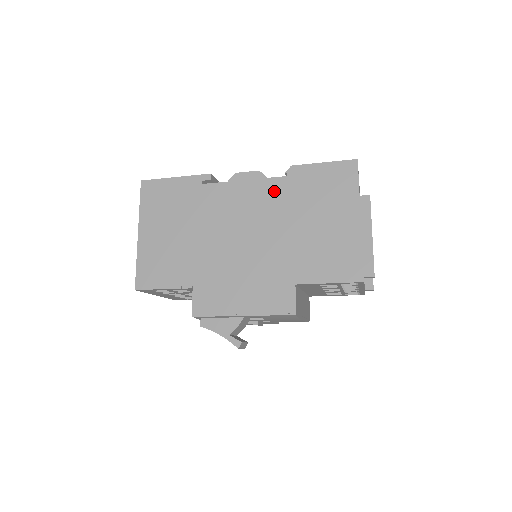
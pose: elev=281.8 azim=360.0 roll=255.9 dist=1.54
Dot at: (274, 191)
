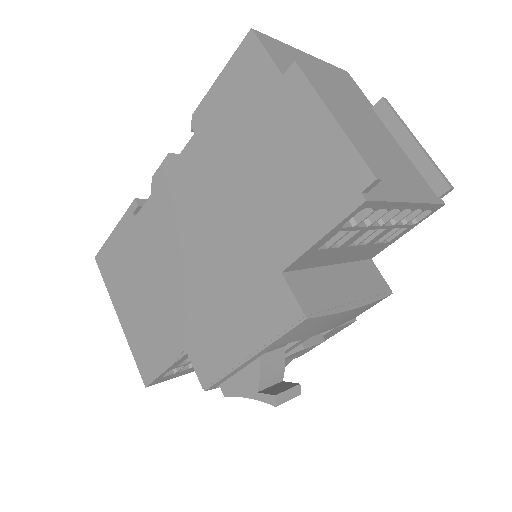
Dot at: (193, 164)
